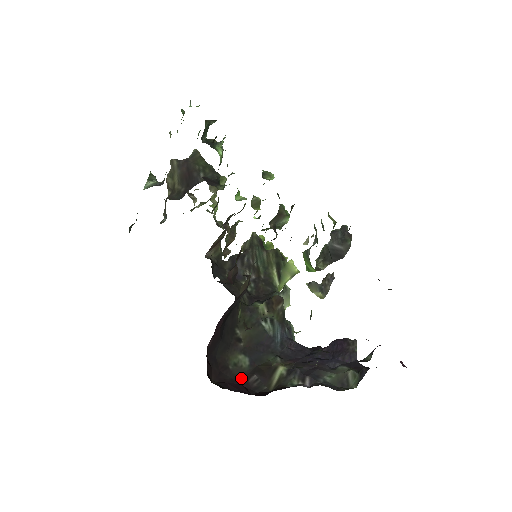
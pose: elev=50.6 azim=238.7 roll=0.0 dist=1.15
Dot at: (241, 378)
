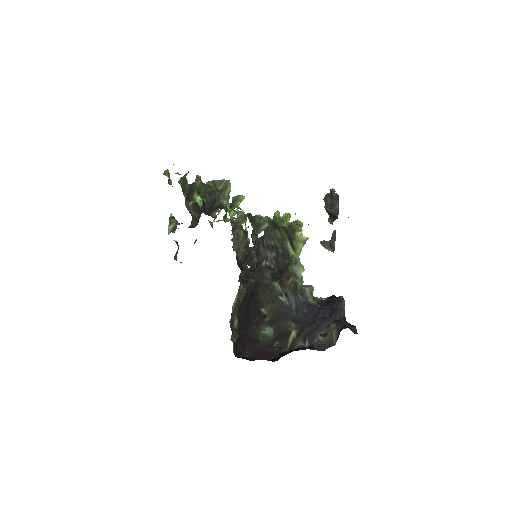
Dot at: (268, 346)
